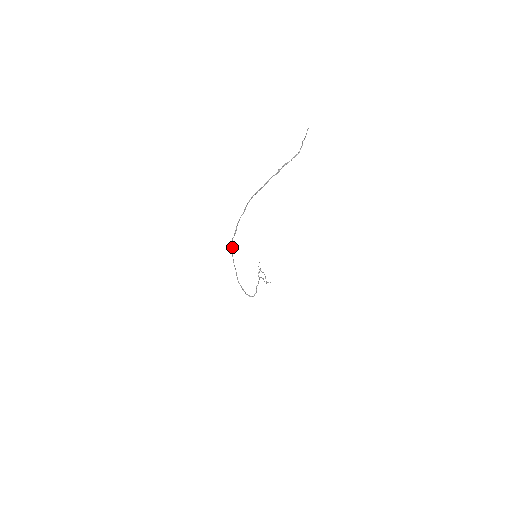
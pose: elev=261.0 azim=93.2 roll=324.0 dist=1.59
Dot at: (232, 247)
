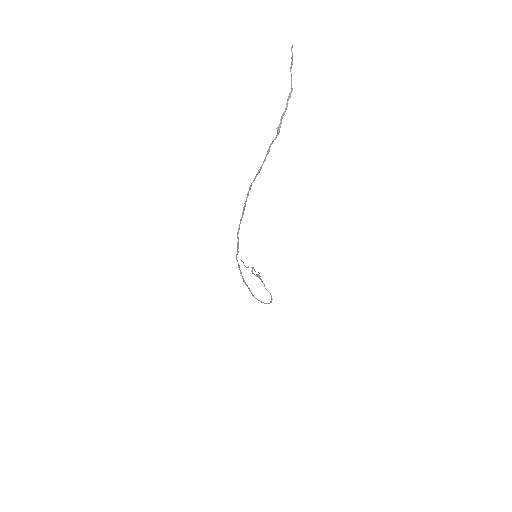
Dot at: (238, 265)
